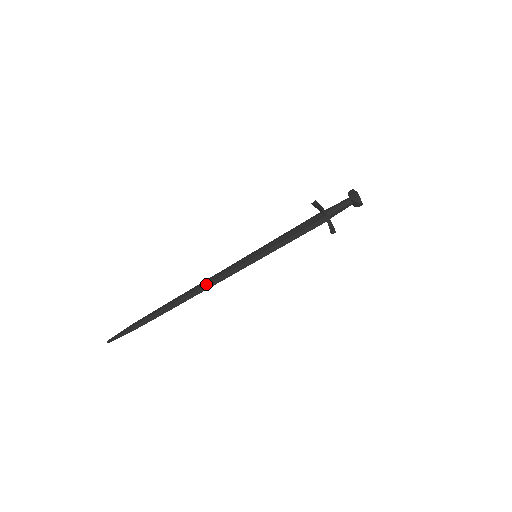
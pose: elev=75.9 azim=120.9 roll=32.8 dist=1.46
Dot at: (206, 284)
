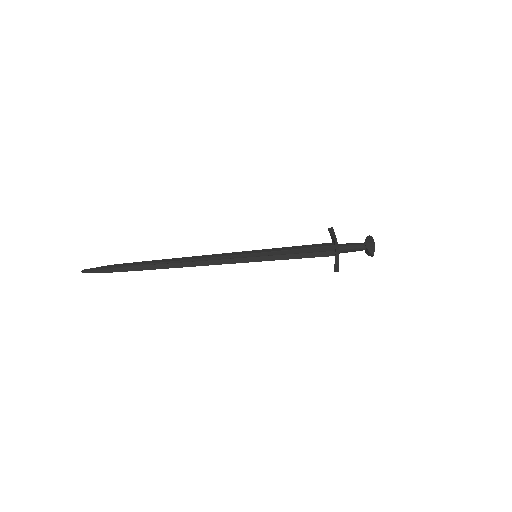
Dot at: (199, 261)
